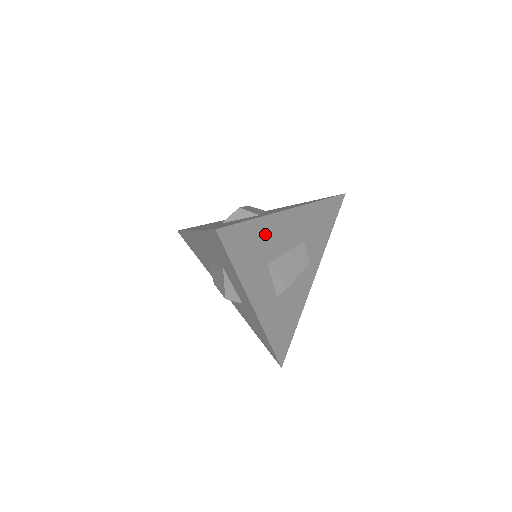
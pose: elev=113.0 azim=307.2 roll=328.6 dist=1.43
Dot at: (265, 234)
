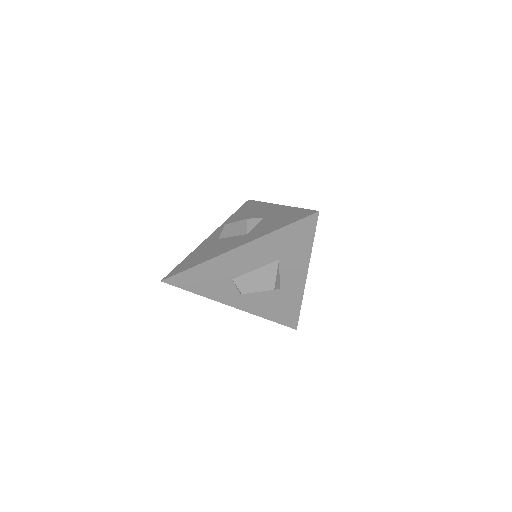
Dot at: occluded
